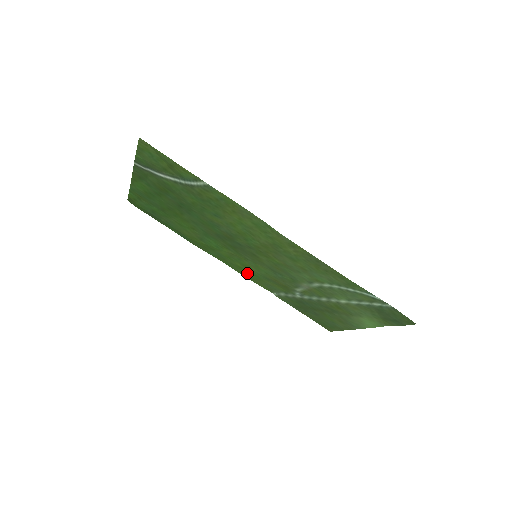
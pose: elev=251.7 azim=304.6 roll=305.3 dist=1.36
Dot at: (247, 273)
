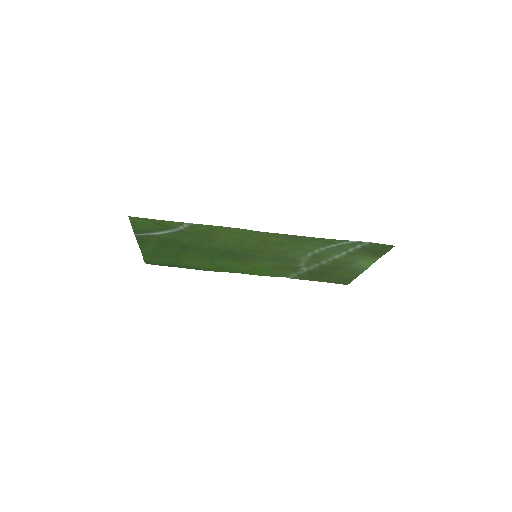
Dot at: (259, 272)
